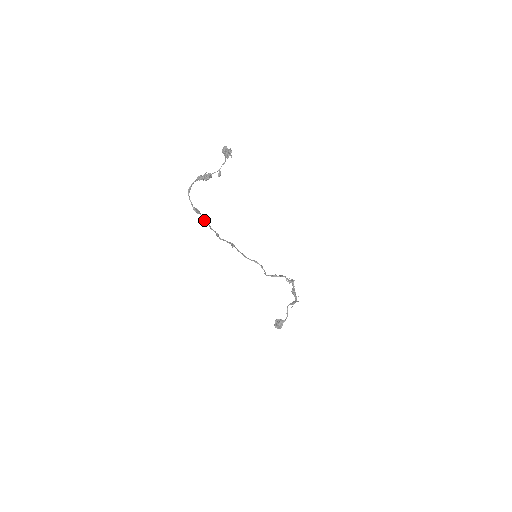
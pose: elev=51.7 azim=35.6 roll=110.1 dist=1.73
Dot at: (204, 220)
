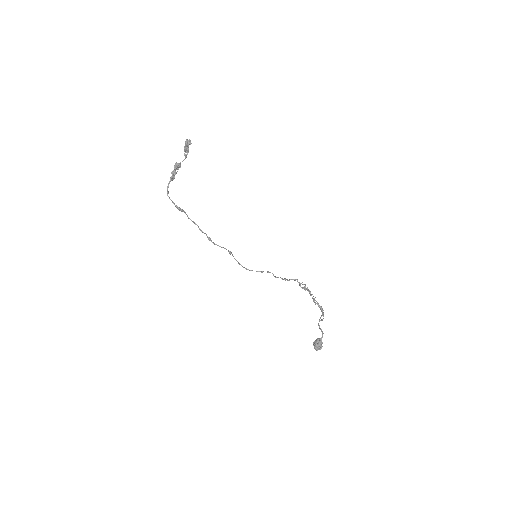
Dot at: (190, 219)
